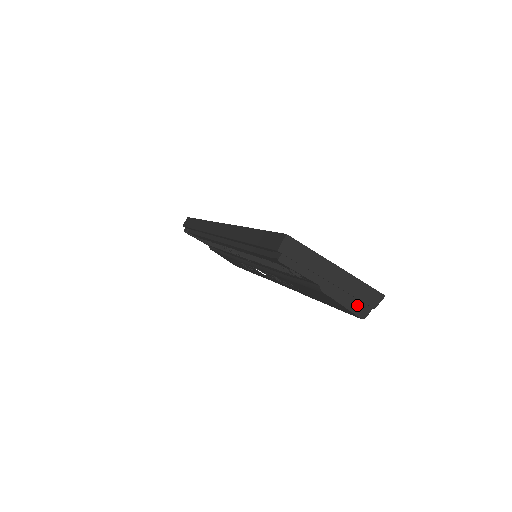
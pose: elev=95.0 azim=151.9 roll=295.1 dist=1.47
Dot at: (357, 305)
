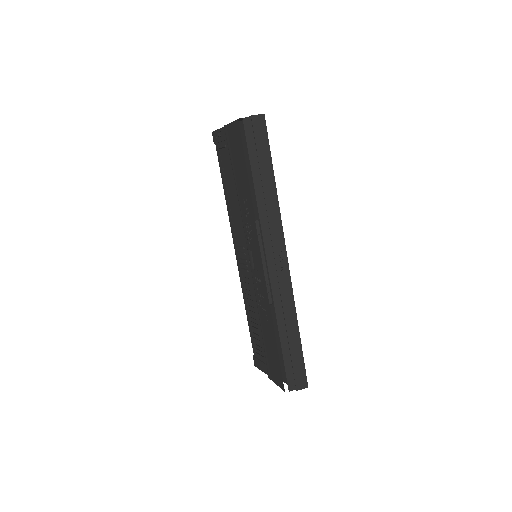
Dot at: occluded
